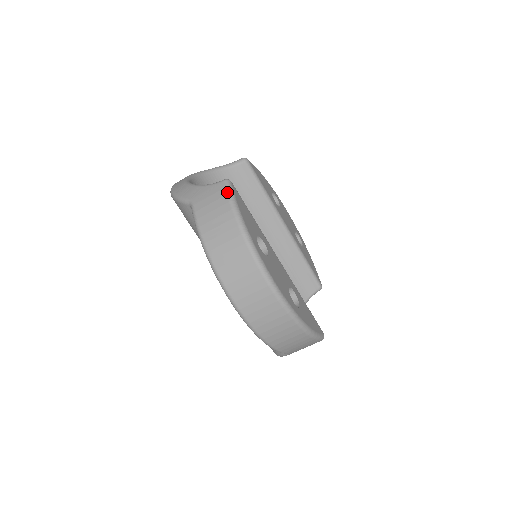
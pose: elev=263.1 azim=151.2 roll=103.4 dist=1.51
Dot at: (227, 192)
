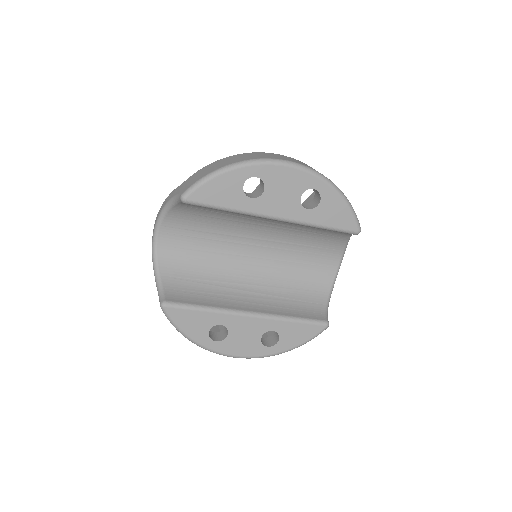
Dot at: (167, 318)
